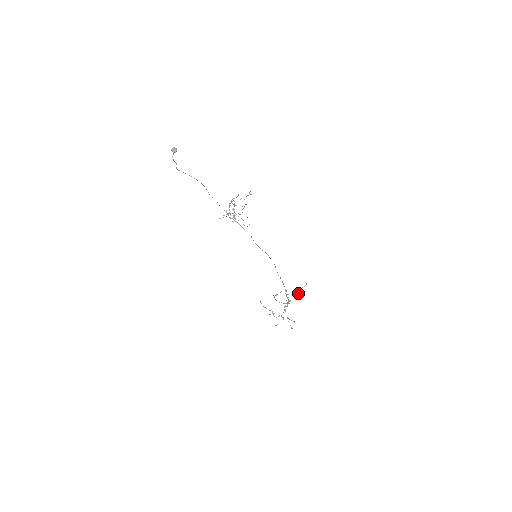
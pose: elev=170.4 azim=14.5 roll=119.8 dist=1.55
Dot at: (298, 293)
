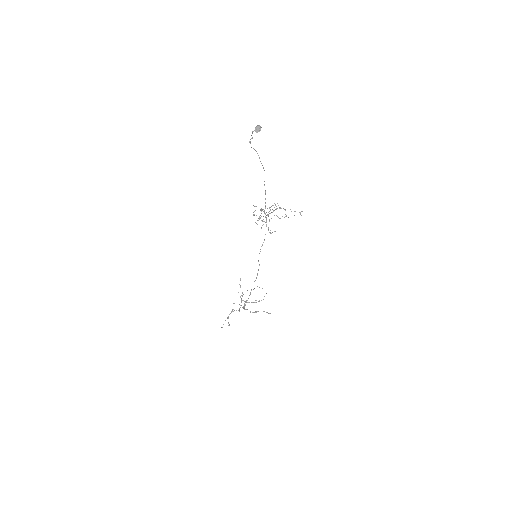
Dot at: (256, 311)
